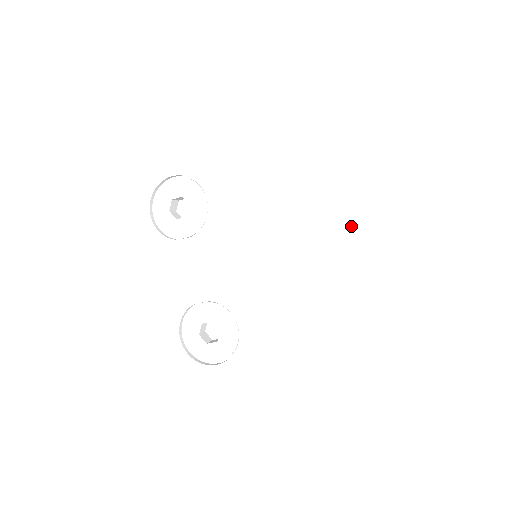
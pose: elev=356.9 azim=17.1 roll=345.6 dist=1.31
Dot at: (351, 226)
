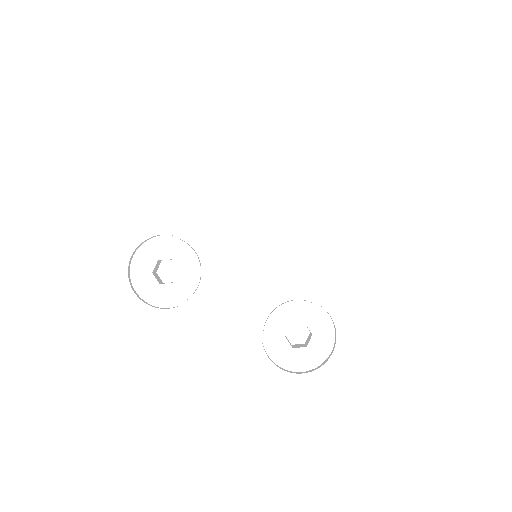
Dot at: (307, 136)
